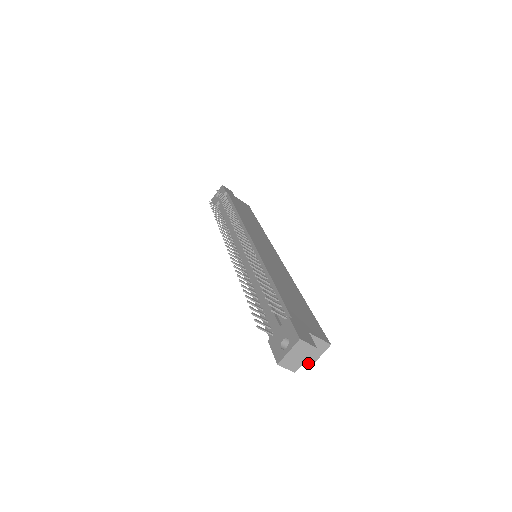
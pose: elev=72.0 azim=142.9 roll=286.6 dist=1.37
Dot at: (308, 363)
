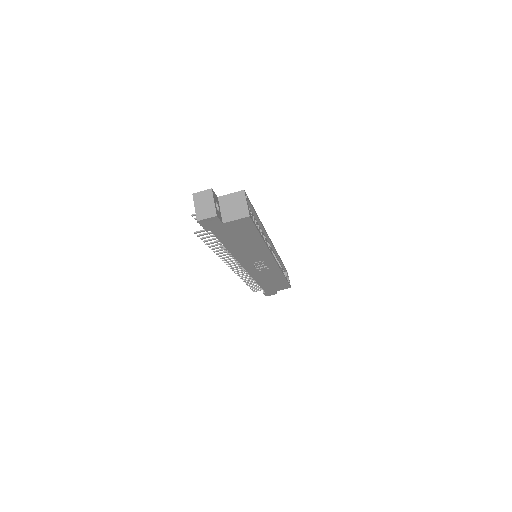
Dot at: (244, 215)
